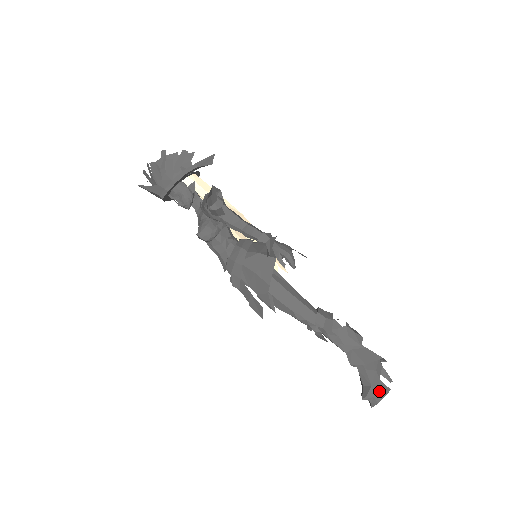
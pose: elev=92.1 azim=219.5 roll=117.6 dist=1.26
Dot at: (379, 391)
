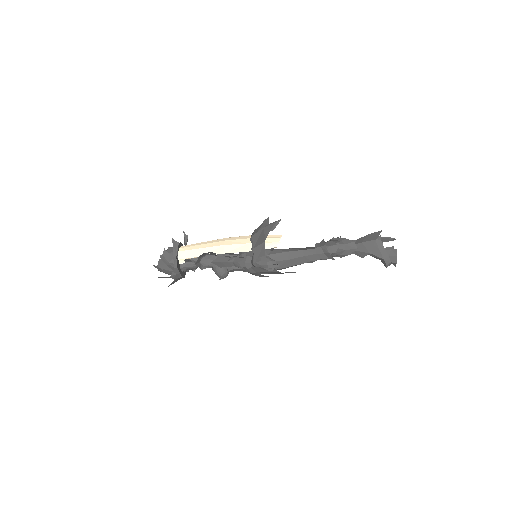
Dot at: (391, 257)
